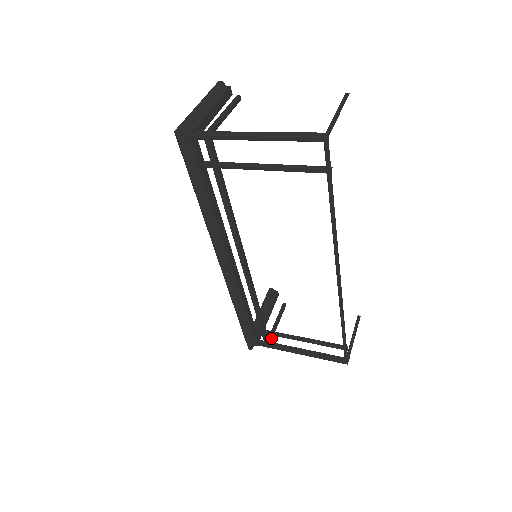
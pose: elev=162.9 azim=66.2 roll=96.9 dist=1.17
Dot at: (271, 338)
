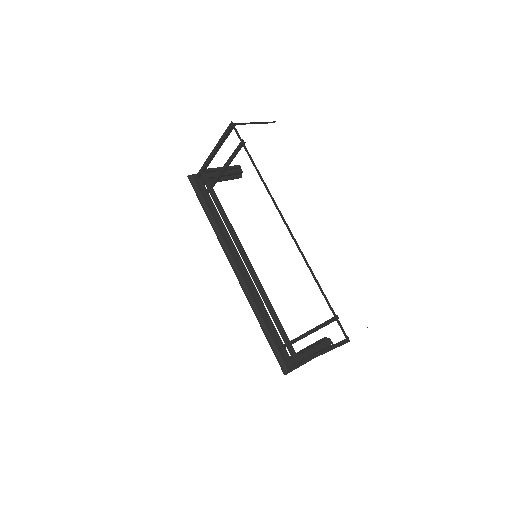
Dot at: occluded
